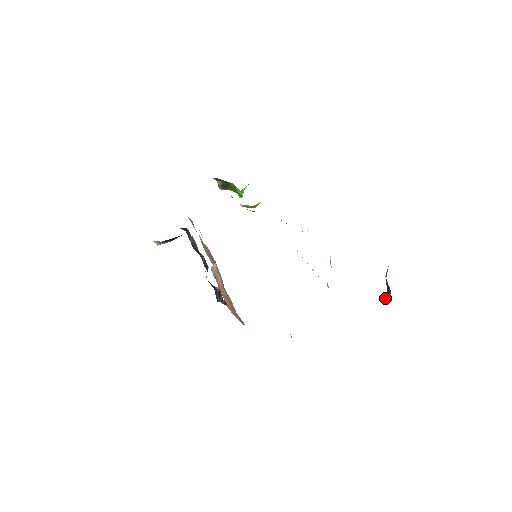
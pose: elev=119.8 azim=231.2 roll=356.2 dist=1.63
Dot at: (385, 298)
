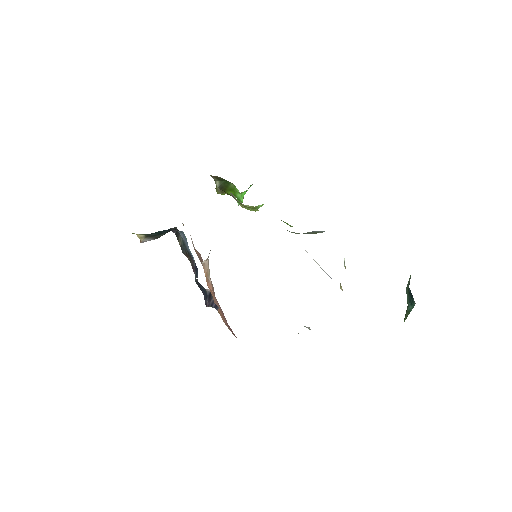
Dot at: (406, 313)
